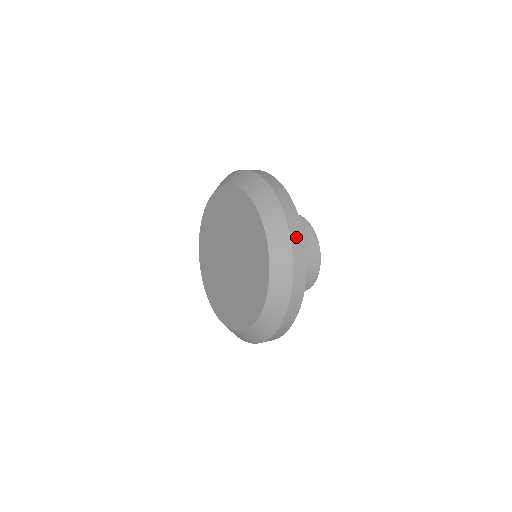
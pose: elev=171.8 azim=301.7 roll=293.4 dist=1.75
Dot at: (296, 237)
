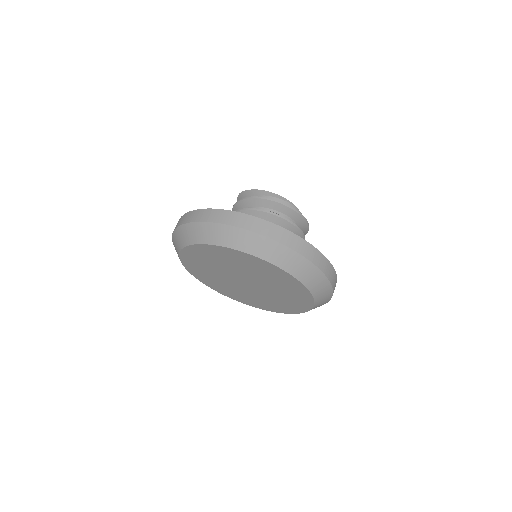
Dot at: occluded
